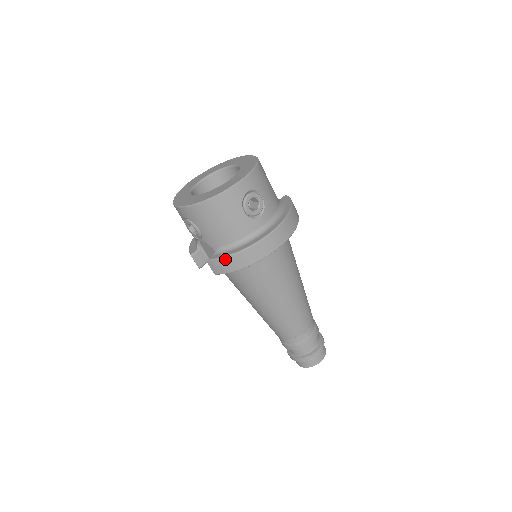
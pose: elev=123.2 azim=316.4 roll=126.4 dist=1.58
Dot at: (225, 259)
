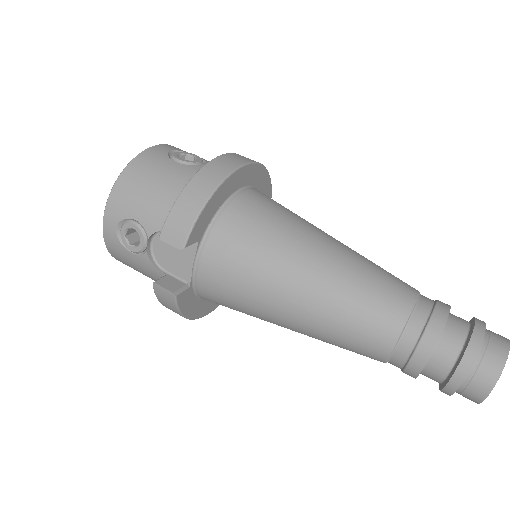
Dot at: (176, 206)
